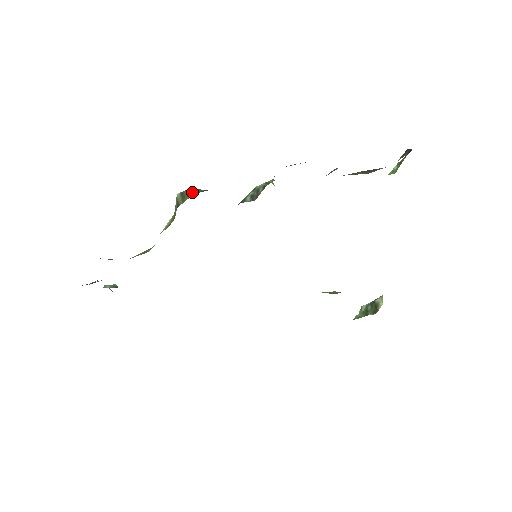
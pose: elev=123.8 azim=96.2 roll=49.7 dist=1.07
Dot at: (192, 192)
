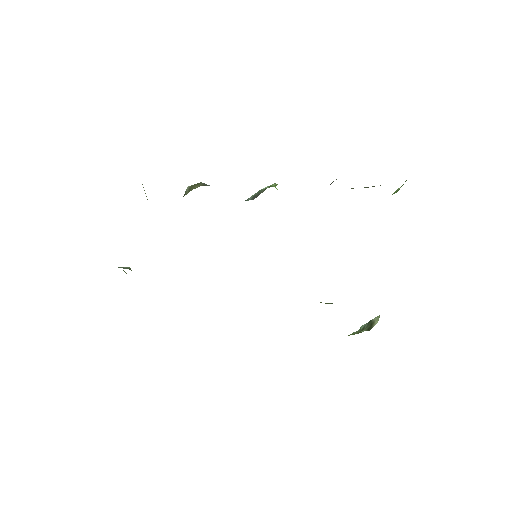
Dot at: (199, 185)
